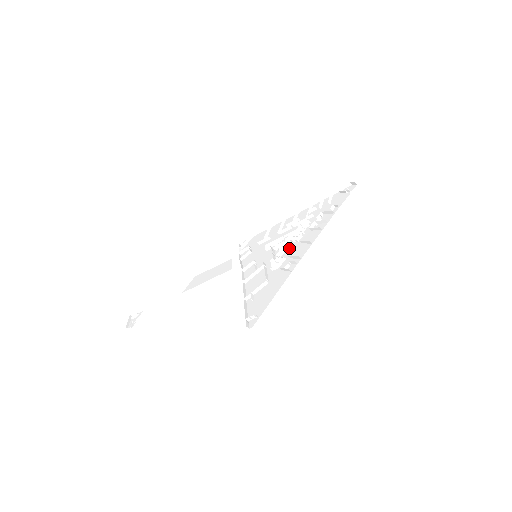
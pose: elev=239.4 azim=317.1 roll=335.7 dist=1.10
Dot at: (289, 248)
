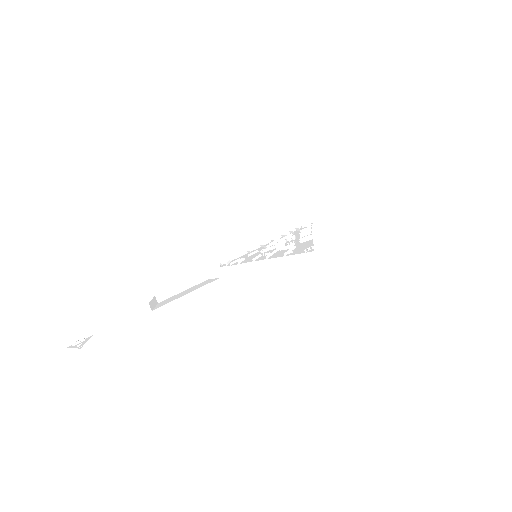
Dot at: occluded
